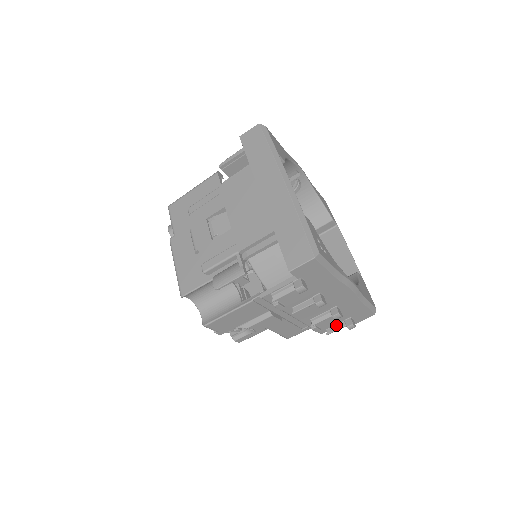
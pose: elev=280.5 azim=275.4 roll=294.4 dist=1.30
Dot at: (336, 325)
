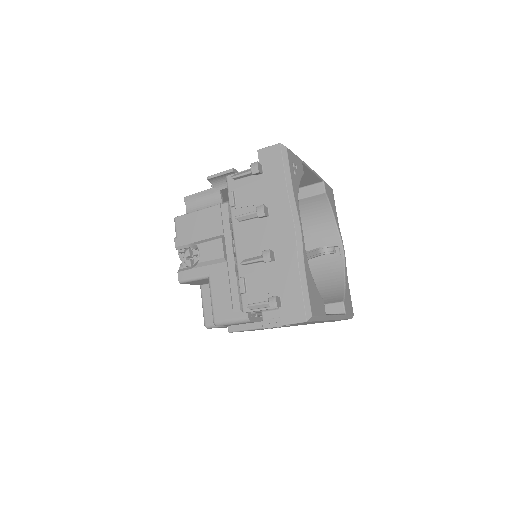
Dot at: (262, 302)
